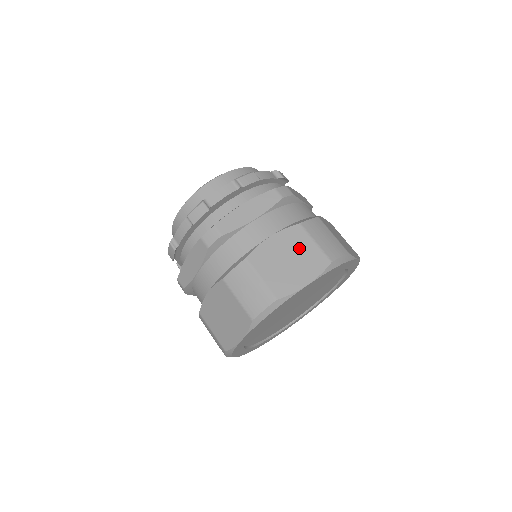
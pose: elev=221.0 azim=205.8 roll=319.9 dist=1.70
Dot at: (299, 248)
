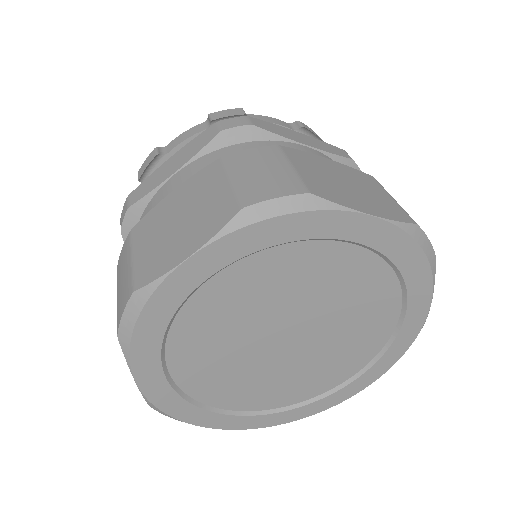
Dot at: (366, 187)
